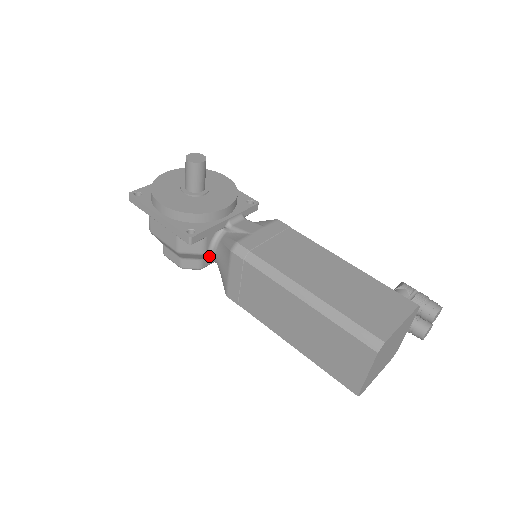
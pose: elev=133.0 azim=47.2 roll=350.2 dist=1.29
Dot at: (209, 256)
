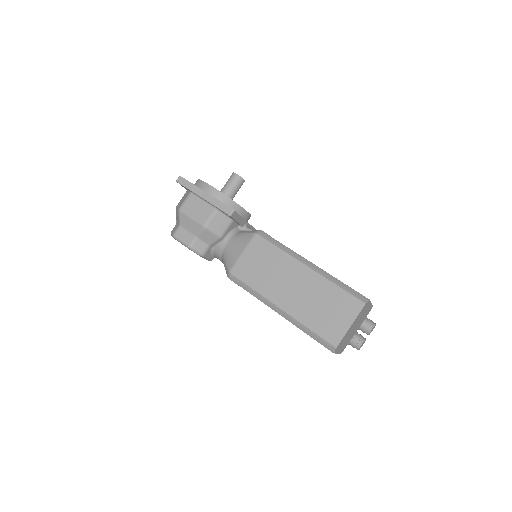
Dot at: (218, 245)
